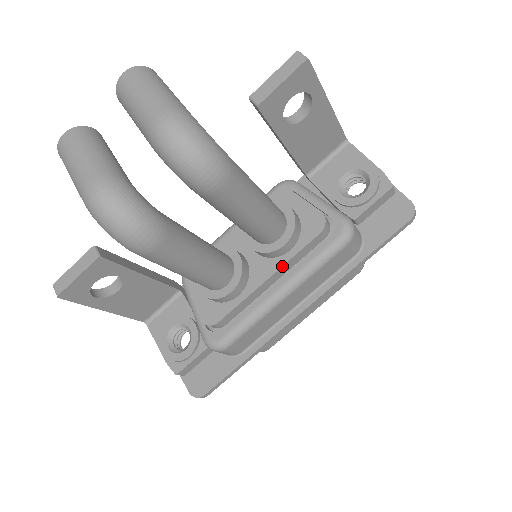
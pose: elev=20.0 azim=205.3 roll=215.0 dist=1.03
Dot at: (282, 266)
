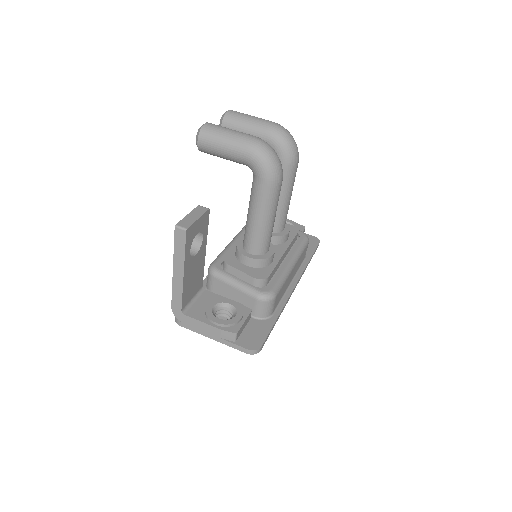
Dot at: (288, 246)
